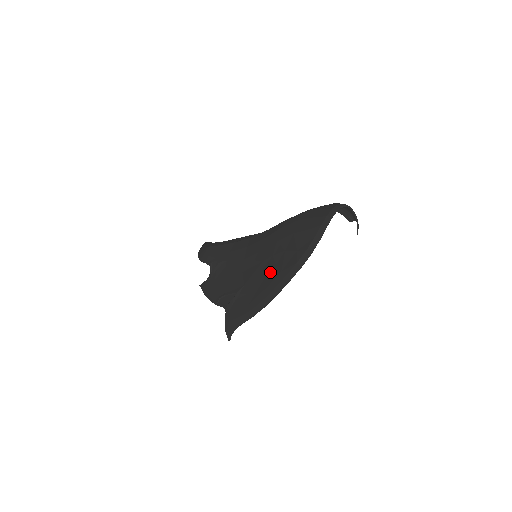
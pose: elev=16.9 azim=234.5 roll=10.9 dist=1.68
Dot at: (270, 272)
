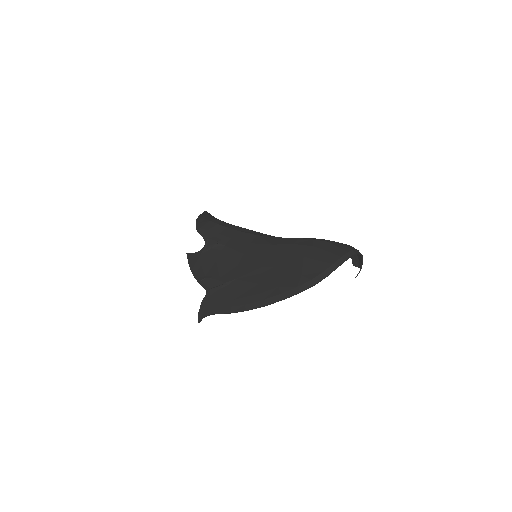
Dot at: (267, 281)
